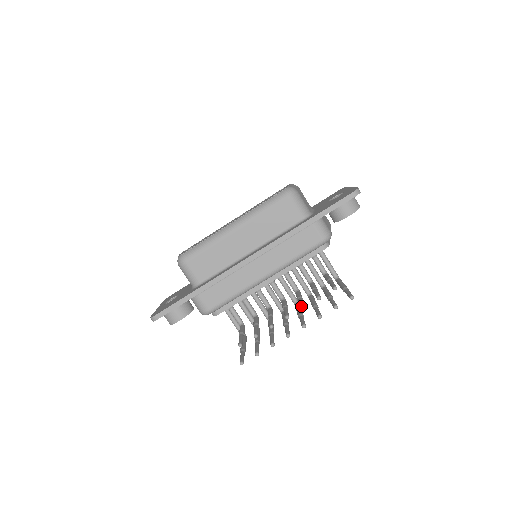
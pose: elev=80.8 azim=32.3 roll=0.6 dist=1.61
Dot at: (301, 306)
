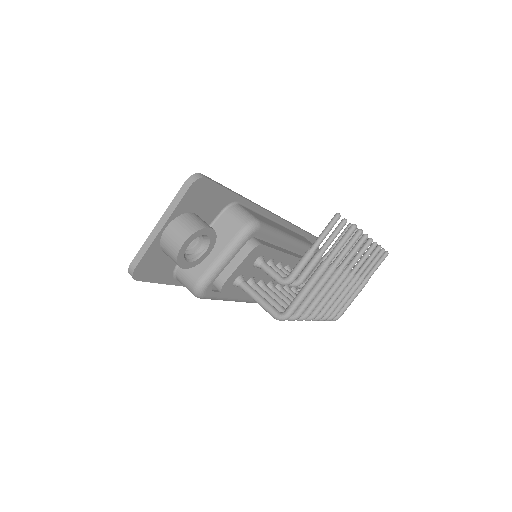
Dot at: occluded
